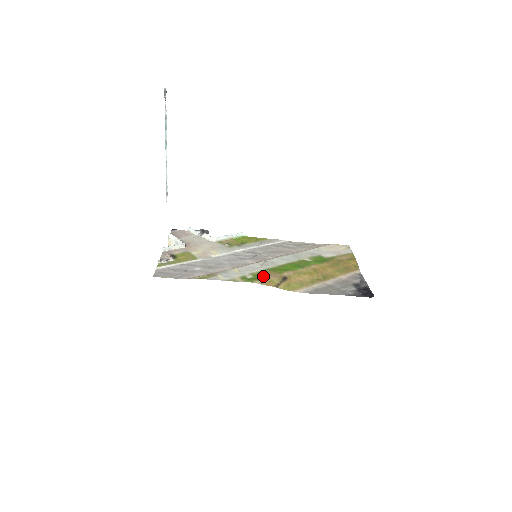
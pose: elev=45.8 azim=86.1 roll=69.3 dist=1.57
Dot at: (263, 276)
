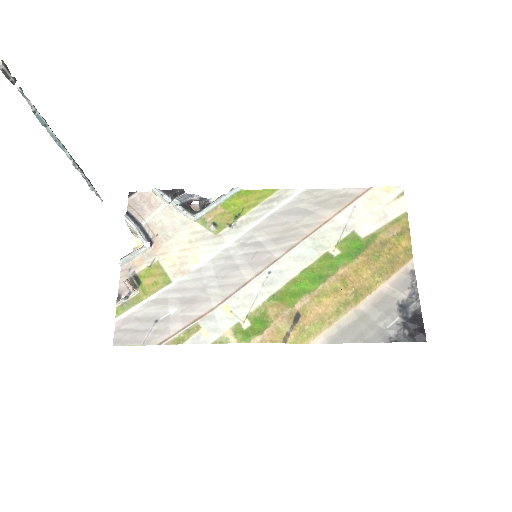
Dot at: (265, 321)
